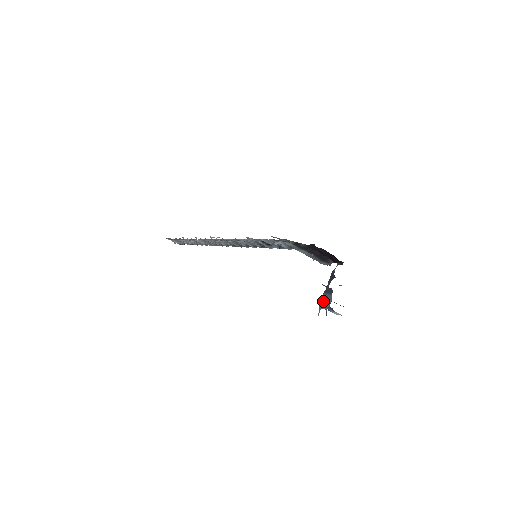
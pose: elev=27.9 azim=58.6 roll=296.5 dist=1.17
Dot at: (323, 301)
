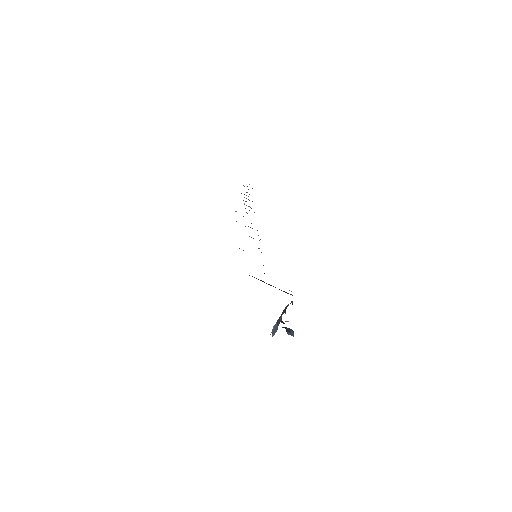
Dot at: (274, 327)
